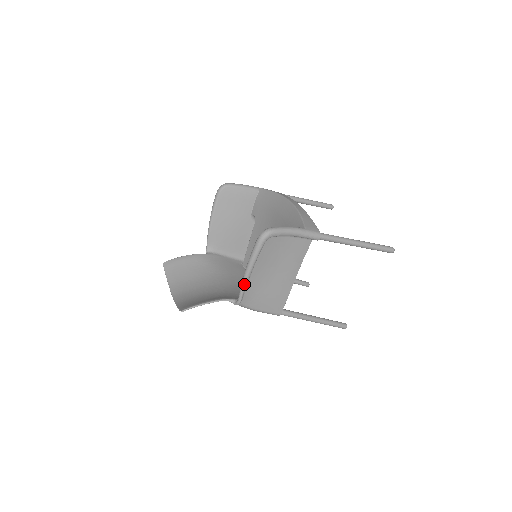
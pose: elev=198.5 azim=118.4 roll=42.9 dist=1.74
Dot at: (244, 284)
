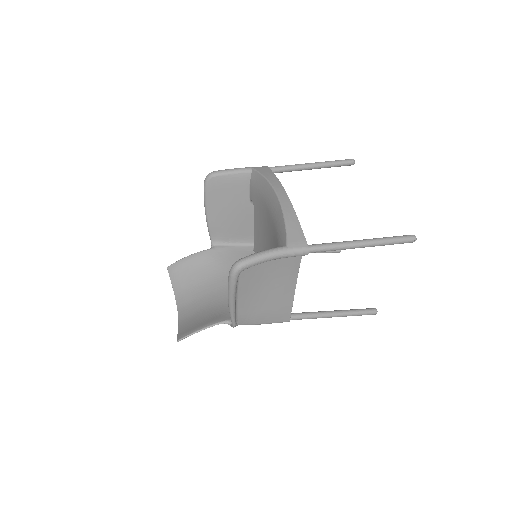
Dot at: (231, 313)
